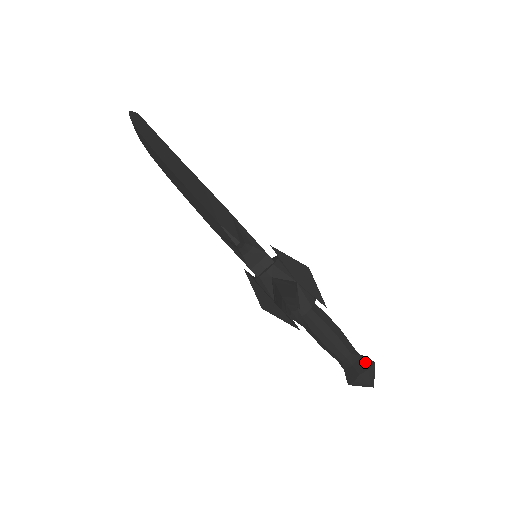
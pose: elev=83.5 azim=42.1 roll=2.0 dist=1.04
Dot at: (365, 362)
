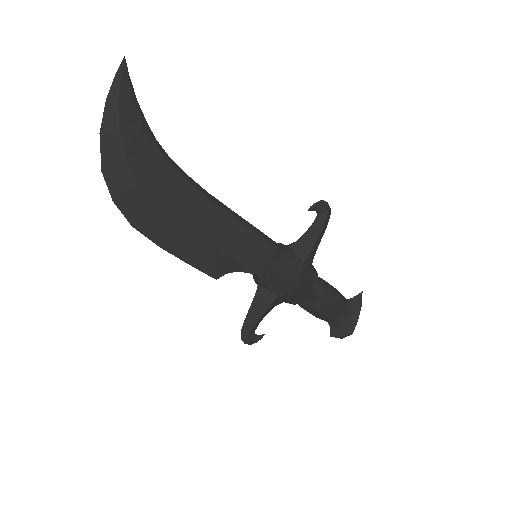
Dot at: (343, 330)
